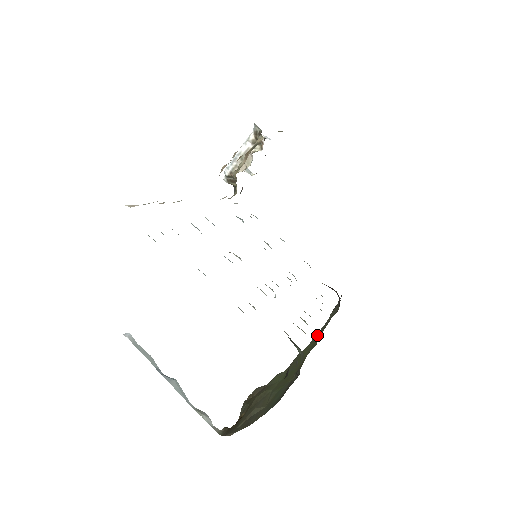
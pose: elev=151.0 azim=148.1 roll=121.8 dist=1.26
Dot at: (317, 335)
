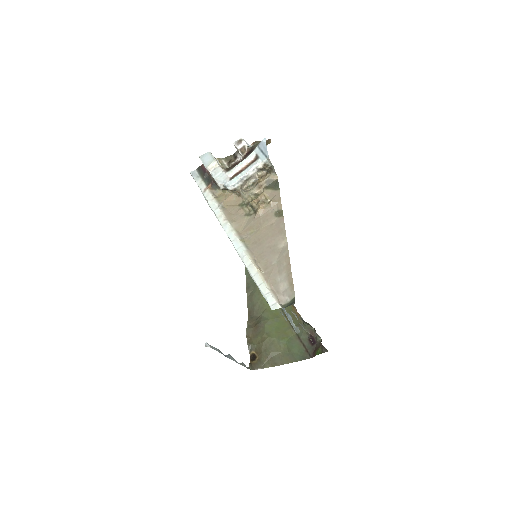
Dot at: occluded
